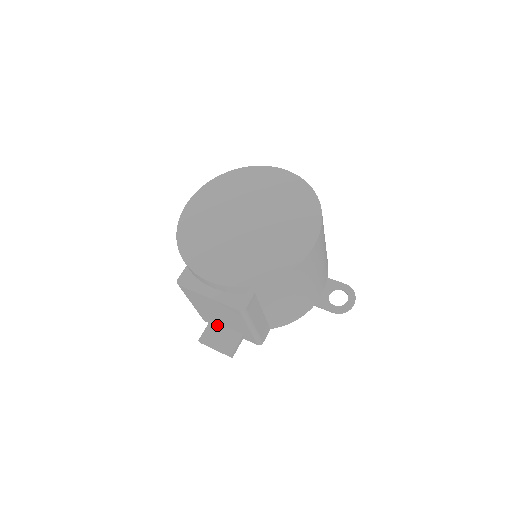
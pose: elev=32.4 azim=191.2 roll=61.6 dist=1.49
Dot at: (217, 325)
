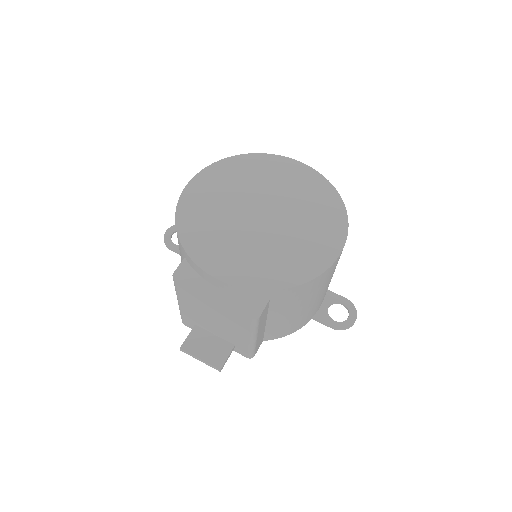
Dot at: (203, 331)
